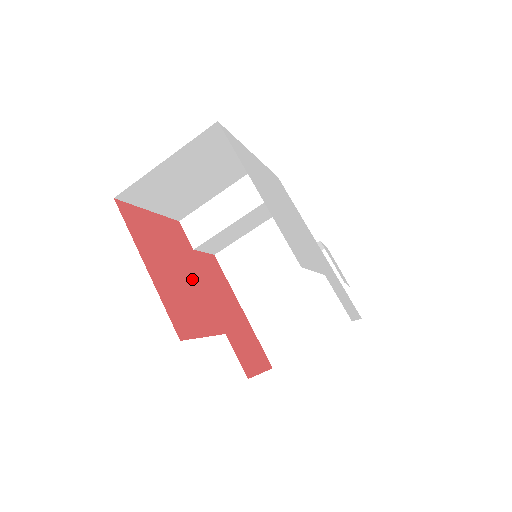
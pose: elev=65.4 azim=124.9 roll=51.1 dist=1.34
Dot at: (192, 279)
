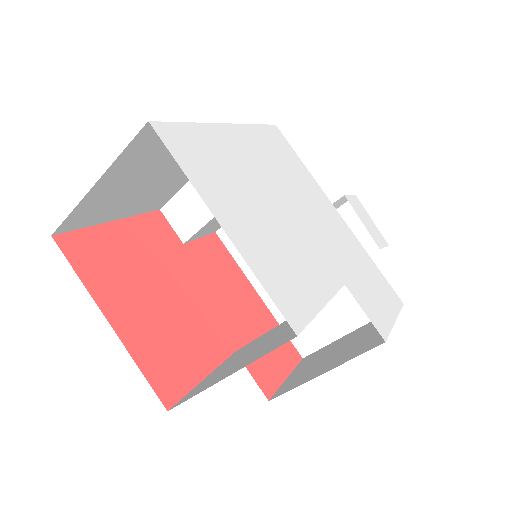
Dot at: (183, 295)
